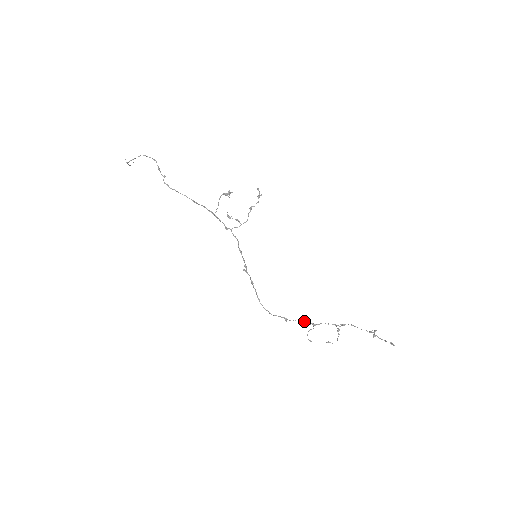
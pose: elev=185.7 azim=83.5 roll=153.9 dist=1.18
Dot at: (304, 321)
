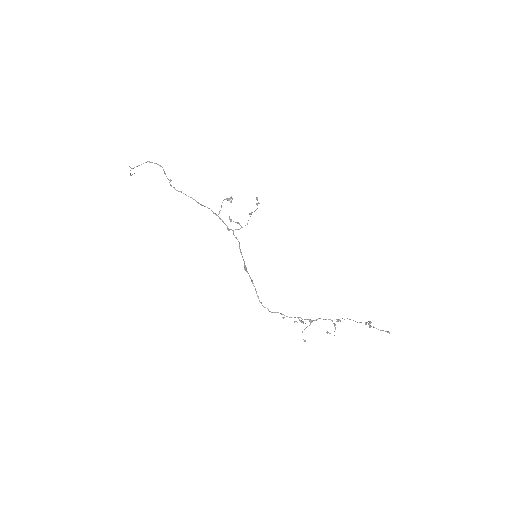
Dot at: occluded
